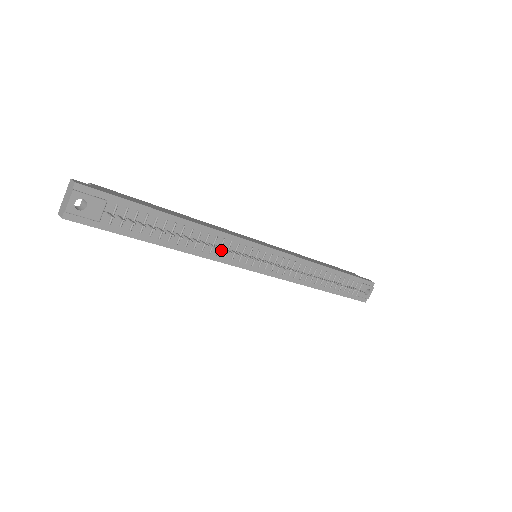
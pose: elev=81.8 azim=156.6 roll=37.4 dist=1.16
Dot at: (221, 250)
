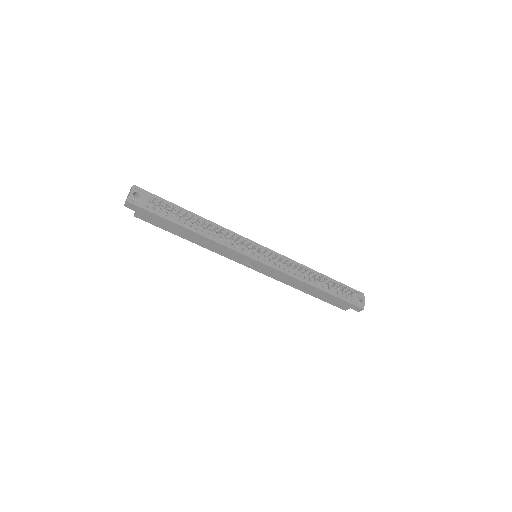
Dot at: (228, 240)
